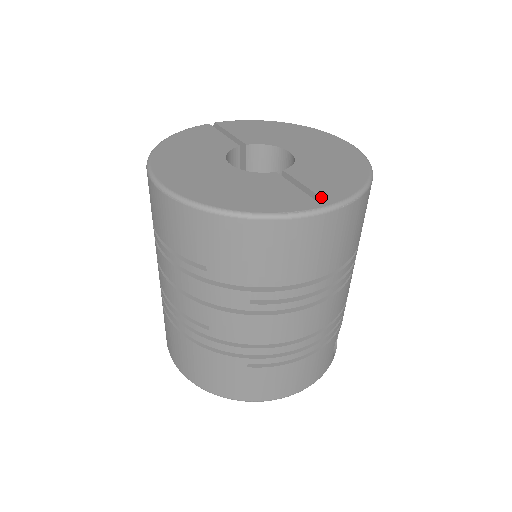
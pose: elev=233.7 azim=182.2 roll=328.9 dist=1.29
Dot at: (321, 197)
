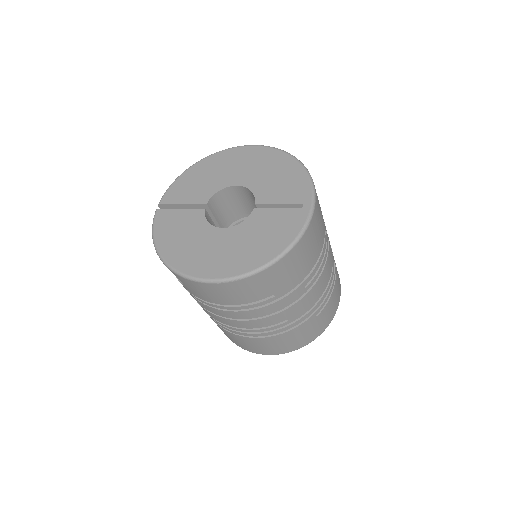
Dot at: (300, 203)
